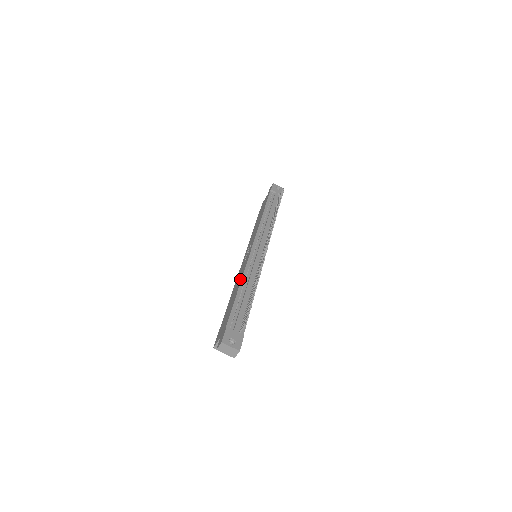
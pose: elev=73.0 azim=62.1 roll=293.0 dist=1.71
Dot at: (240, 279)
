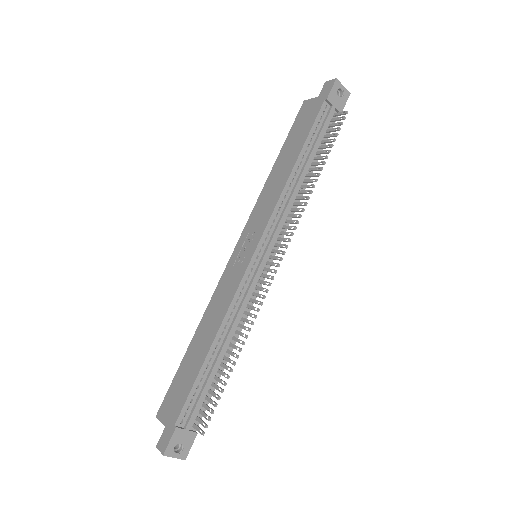
Dot at: (218, 321)
